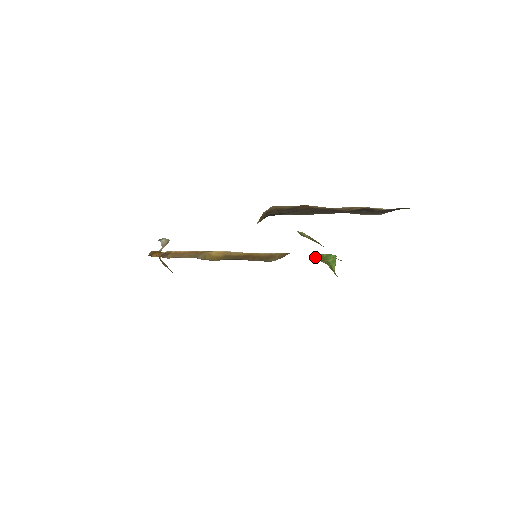
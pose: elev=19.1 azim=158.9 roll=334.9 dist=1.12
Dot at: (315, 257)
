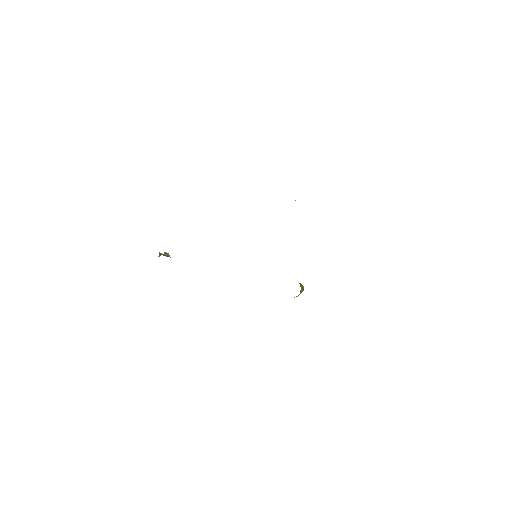
Dot at: occluded
